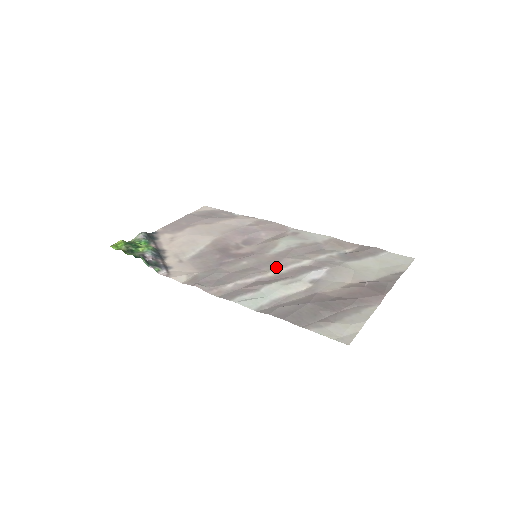
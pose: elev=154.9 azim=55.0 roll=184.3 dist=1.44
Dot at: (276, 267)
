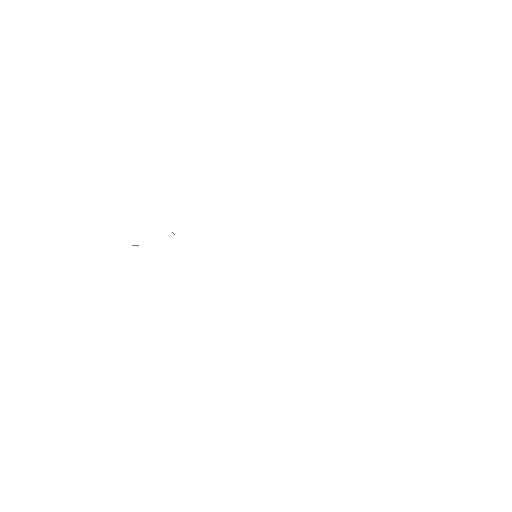
Dot at: occluded
